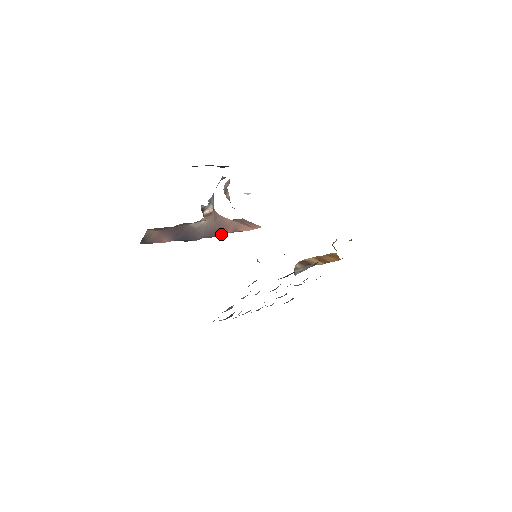
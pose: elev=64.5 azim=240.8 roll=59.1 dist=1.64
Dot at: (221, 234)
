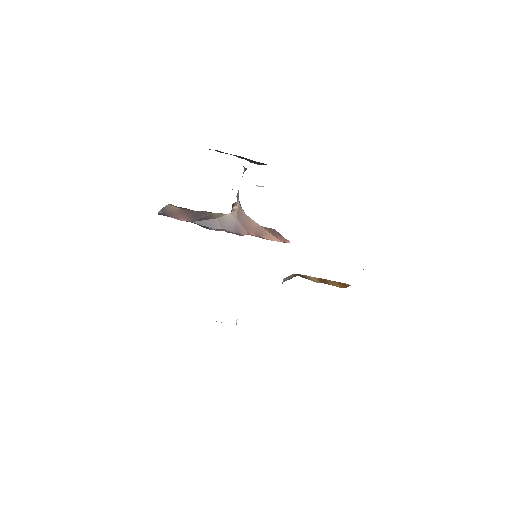
Dot at: (242, 233)
